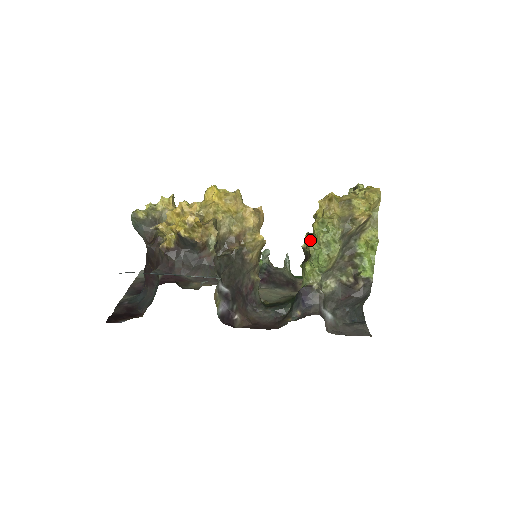
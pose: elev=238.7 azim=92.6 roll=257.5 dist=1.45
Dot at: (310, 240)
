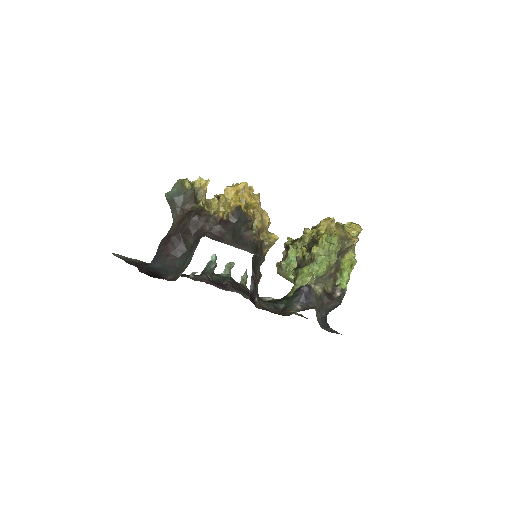
Dot at: (316, 248)
